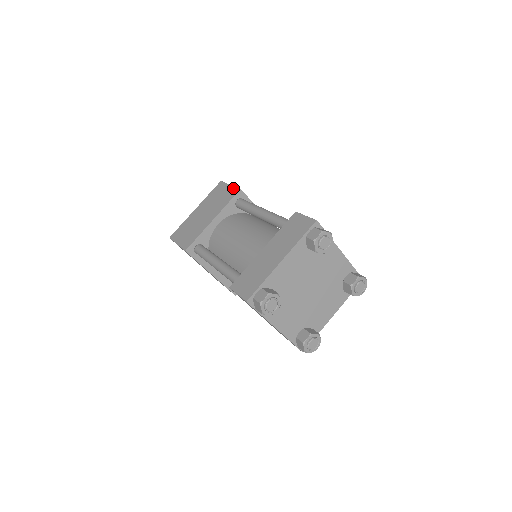
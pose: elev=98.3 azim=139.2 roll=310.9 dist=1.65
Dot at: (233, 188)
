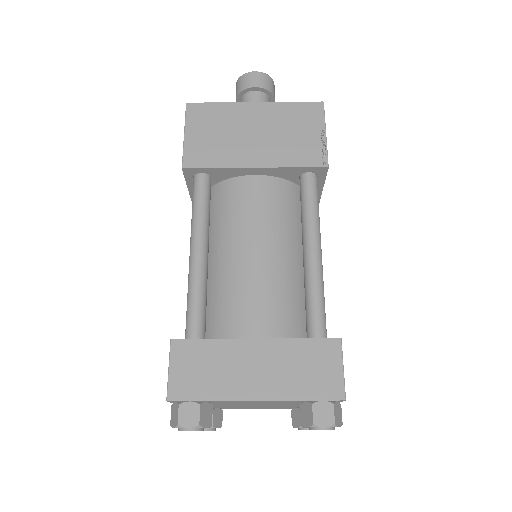
Dot at: (323, 148)
